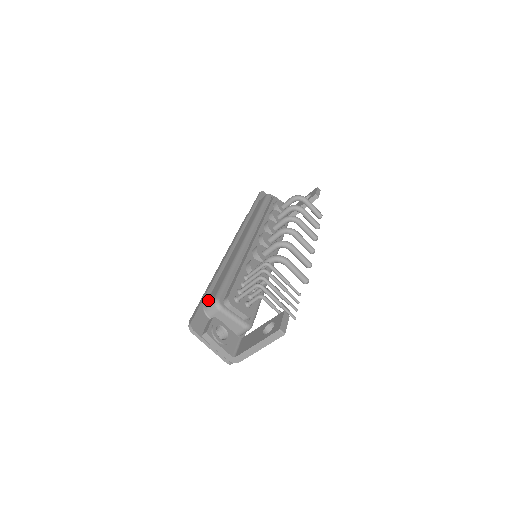
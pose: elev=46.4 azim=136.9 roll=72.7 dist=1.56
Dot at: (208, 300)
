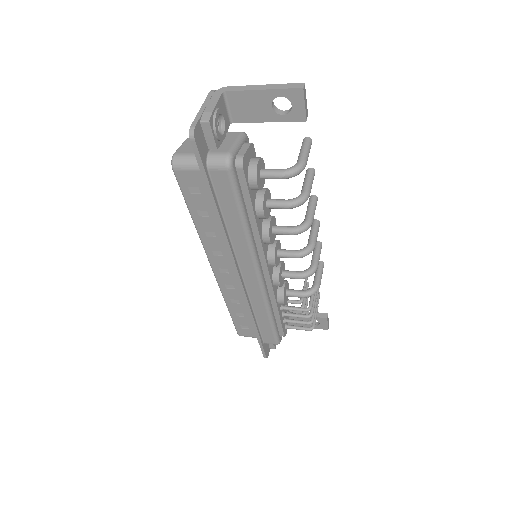
Dot at: (265, 341)
